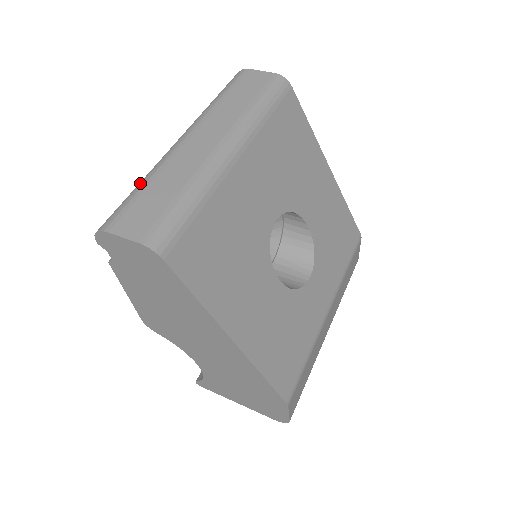
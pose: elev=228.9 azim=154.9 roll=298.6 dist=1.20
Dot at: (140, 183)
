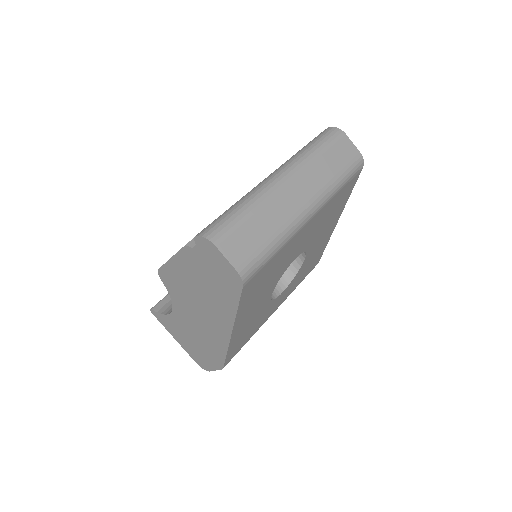
Dot at: (245, 207)
